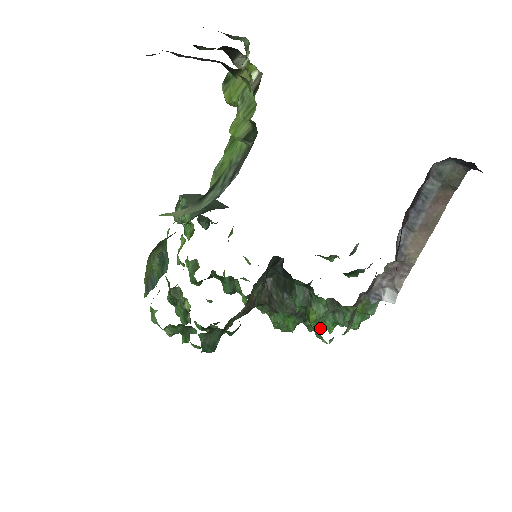
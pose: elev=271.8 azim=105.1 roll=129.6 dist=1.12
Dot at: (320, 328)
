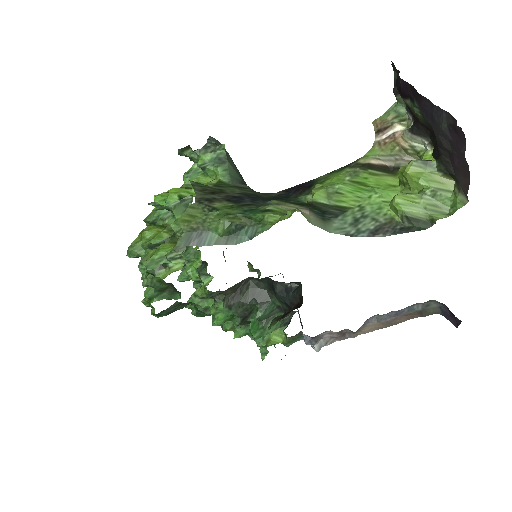
Dot at: (231, 330)
